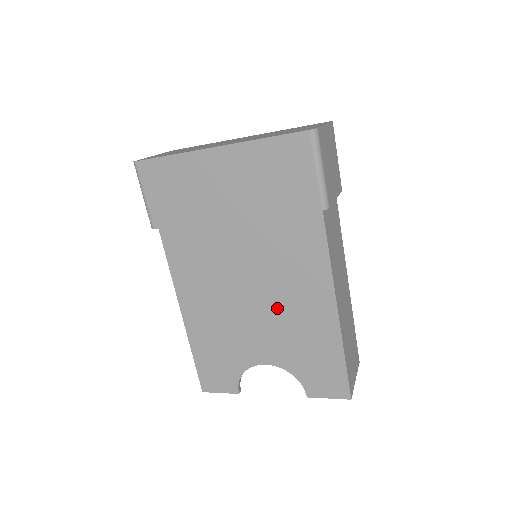
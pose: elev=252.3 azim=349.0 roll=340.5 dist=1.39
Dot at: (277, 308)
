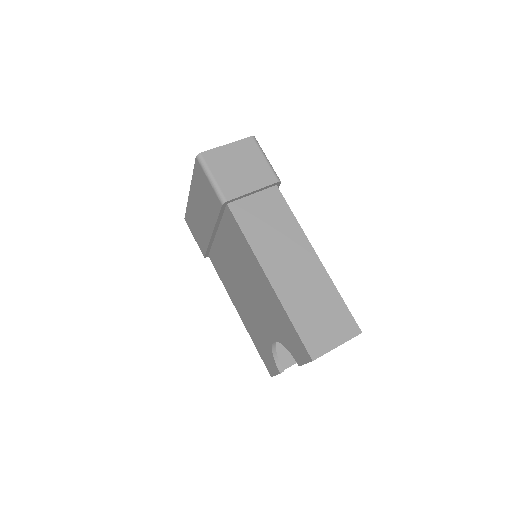
Dot at: (254, 290)
